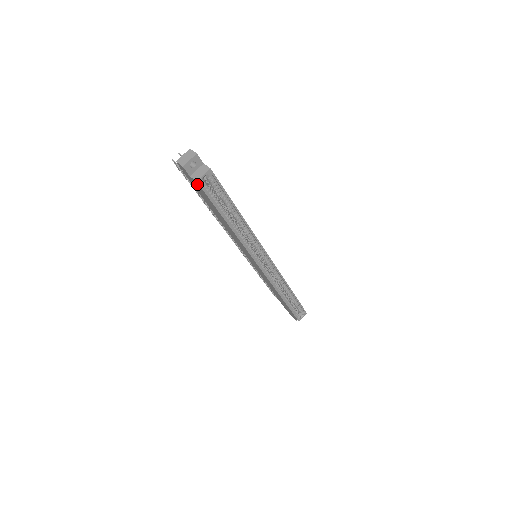
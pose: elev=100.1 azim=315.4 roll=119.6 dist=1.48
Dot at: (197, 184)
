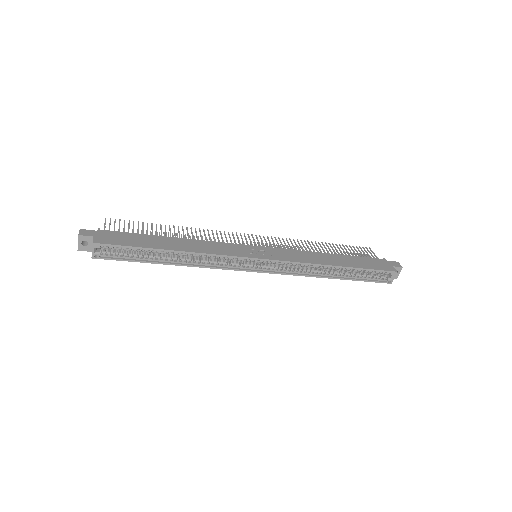
Dot at: (100, 256)
